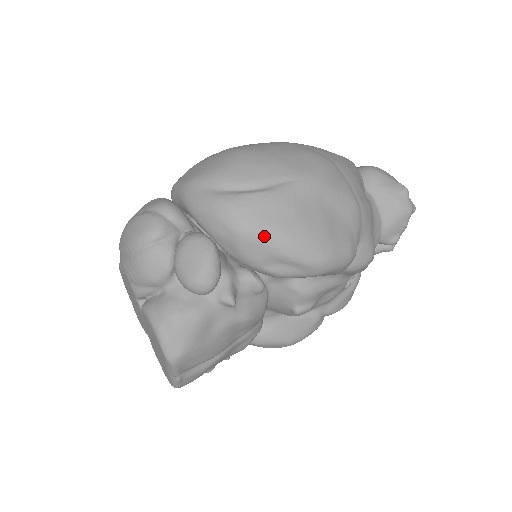
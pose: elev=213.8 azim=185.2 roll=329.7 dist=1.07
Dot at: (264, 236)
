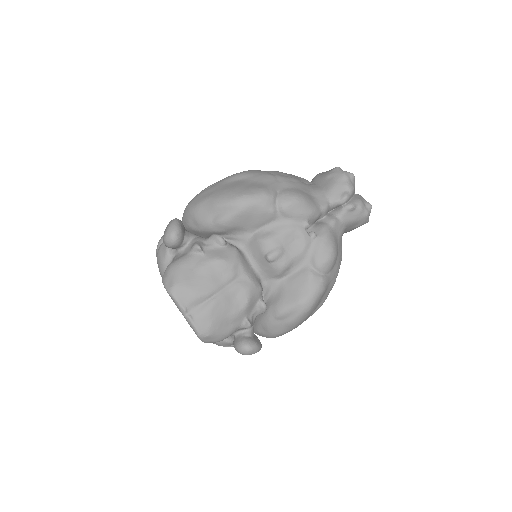
Dot at: (203, 204)
